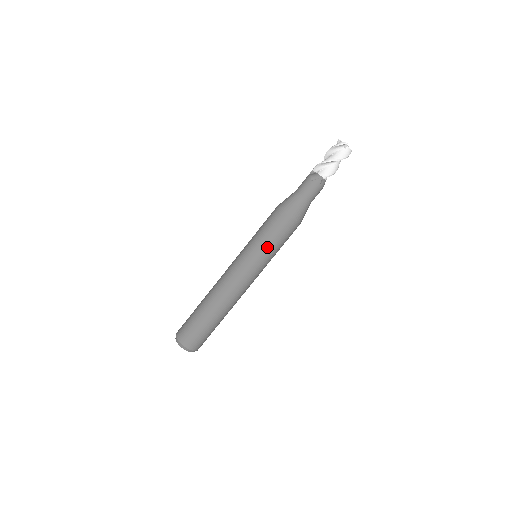
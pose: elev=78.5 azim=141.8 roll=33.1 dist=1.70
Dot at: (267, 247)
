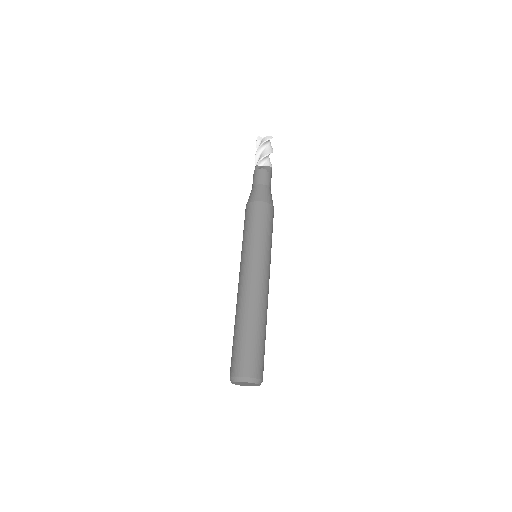
Dot at: (246, 237)
